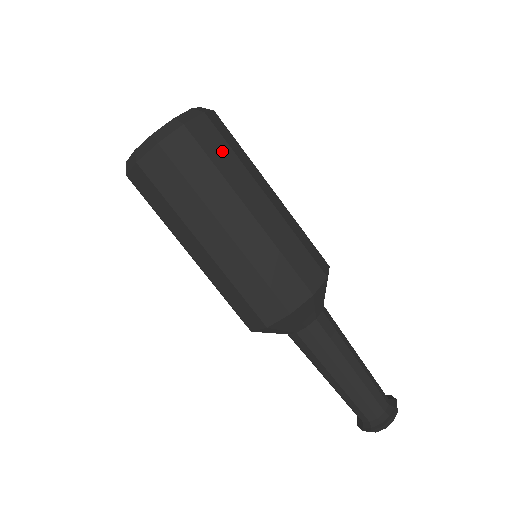
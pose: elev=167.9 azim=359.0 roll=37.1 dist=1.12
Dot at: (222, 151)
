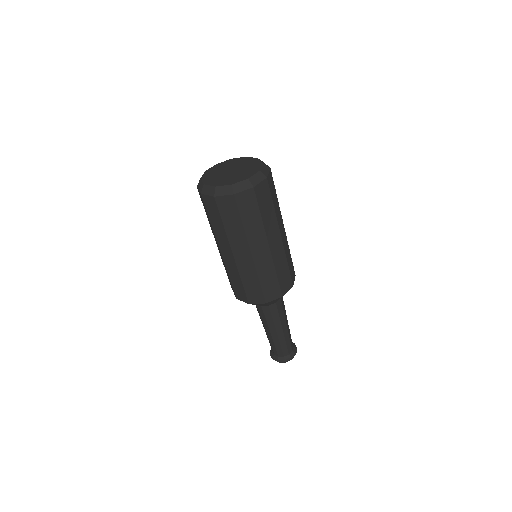
Dot at: (252, 214)
